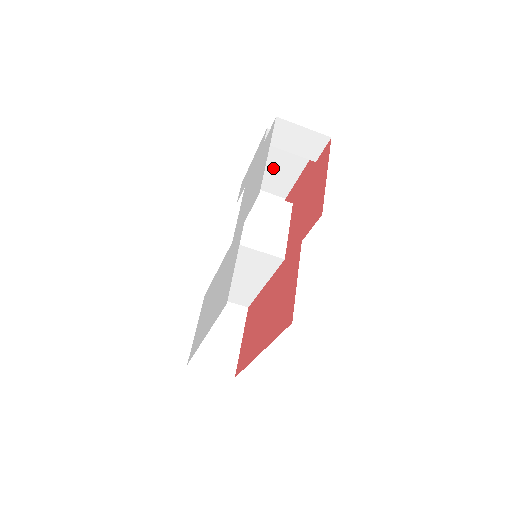
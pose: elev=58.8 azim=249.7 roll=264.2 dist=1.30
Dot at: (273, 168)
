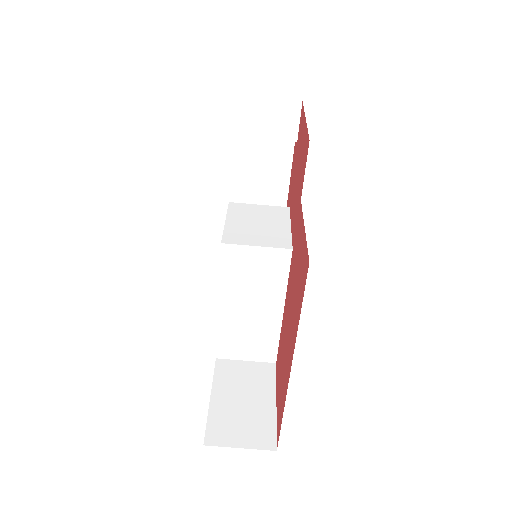
Dot at: (257, 182)
